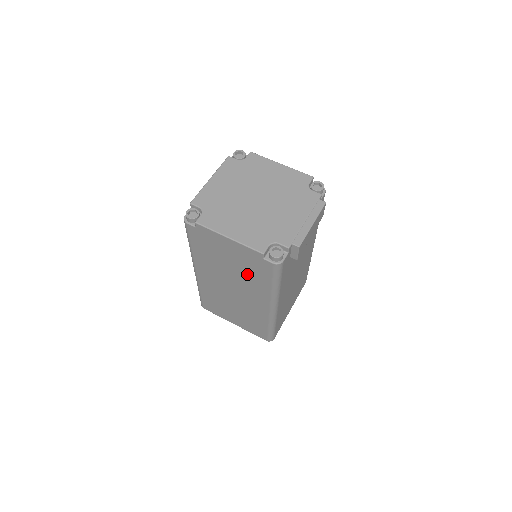
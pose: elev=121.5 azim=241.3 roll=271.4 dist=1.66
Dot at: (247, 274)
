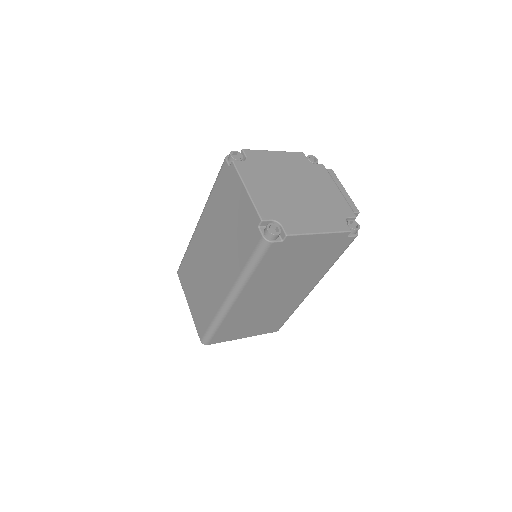
Dot at: (312, 265)
